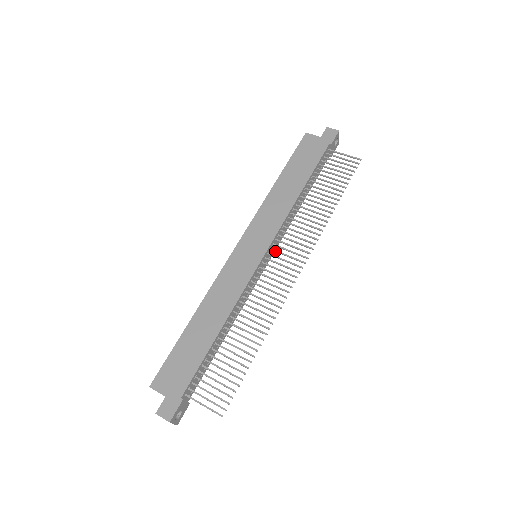
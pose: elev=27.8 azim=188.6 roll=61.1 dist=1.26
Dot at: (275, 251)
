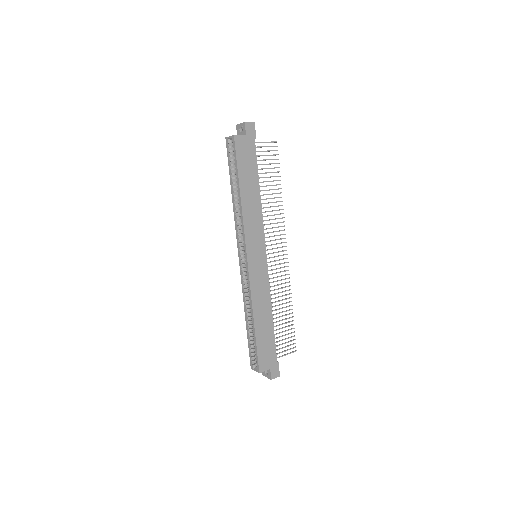
Dot at: occluded
